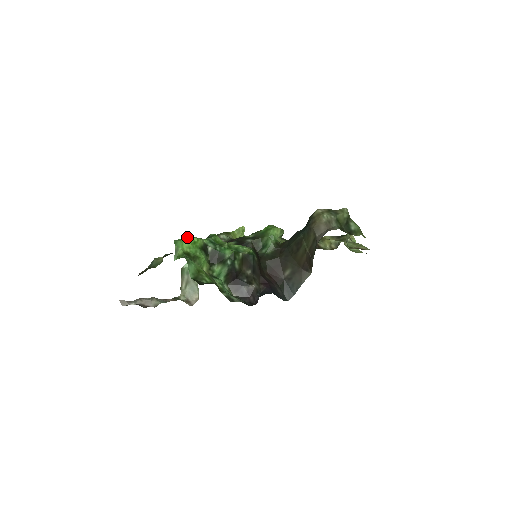
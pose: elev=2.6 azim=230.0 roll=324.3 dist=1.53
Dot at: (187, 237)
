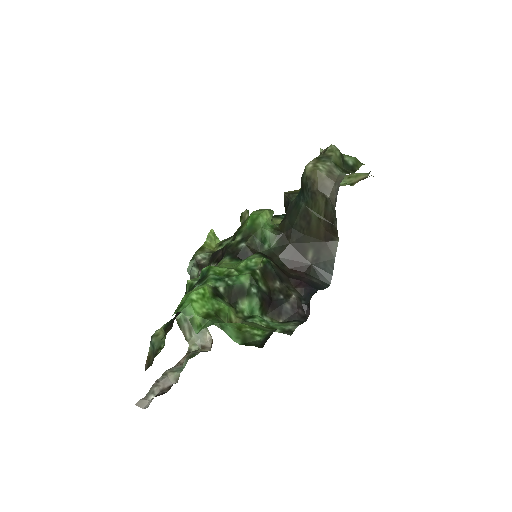
Dot at: (191, 296)
